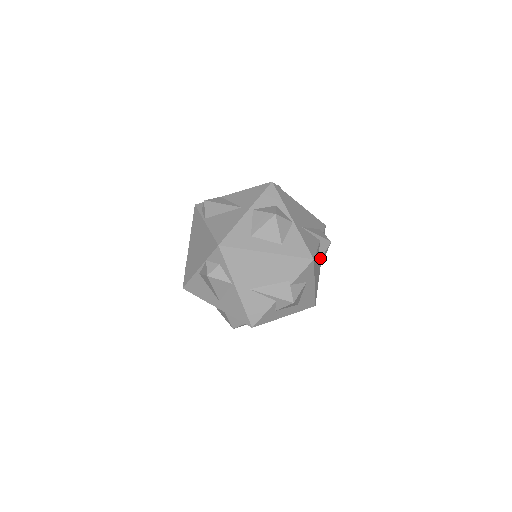
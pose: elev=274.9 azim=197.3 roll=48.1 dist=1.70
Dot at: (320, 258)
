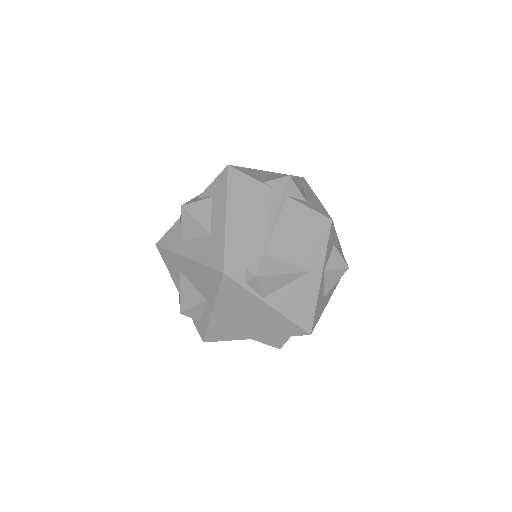
Dot at: occluded
